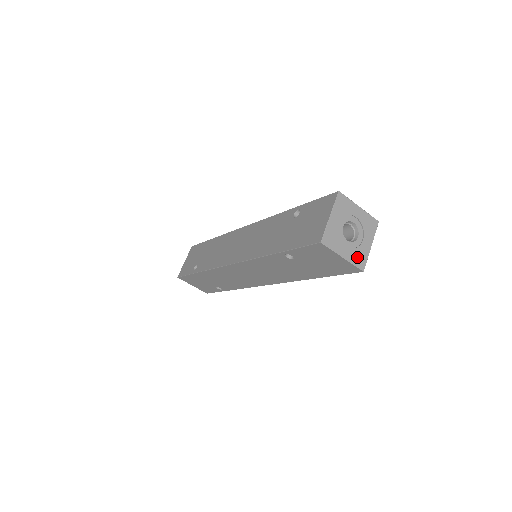
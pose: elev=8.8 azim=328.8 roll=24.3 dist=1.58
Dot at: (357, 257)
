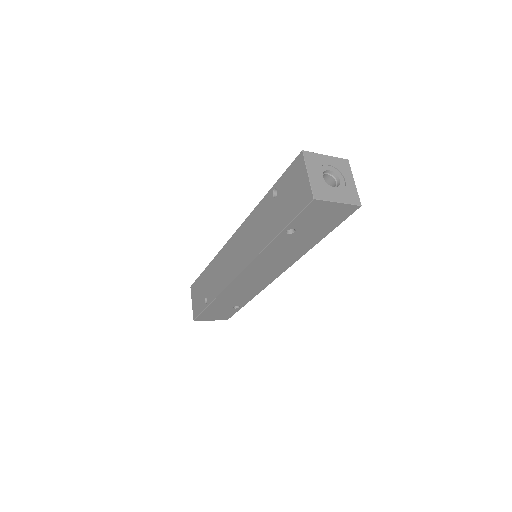
Dot at: (349, 197)
